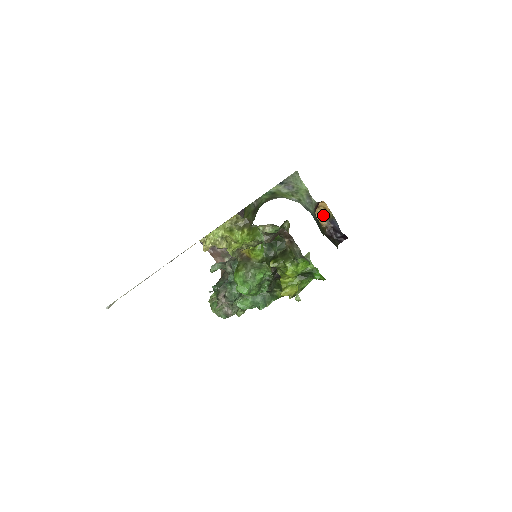
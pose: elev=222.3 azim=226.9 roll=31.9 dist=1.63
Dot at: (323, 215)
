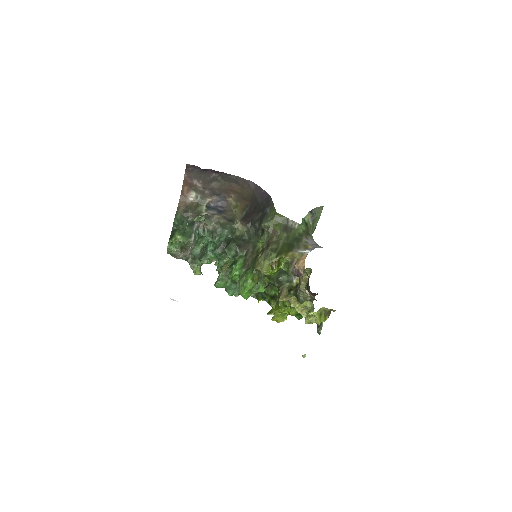
Dot at: occluded
